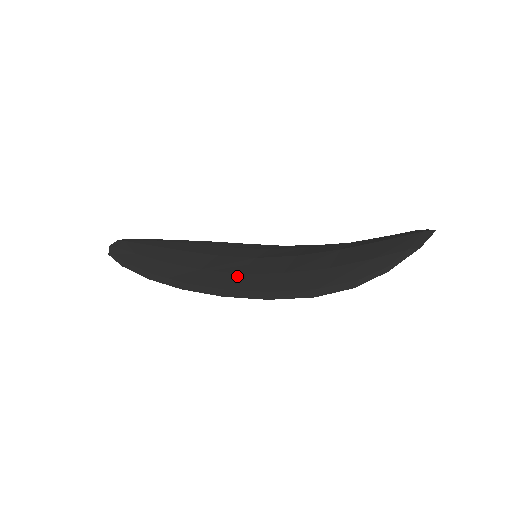
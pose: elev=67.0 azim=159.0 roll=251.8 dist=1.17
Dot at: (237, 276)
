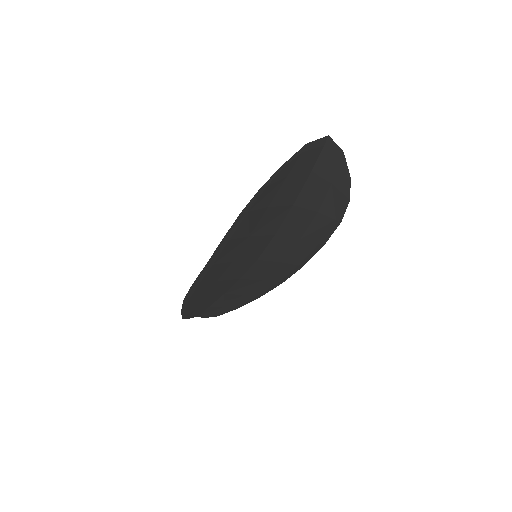
Dot at: (228, 260)
